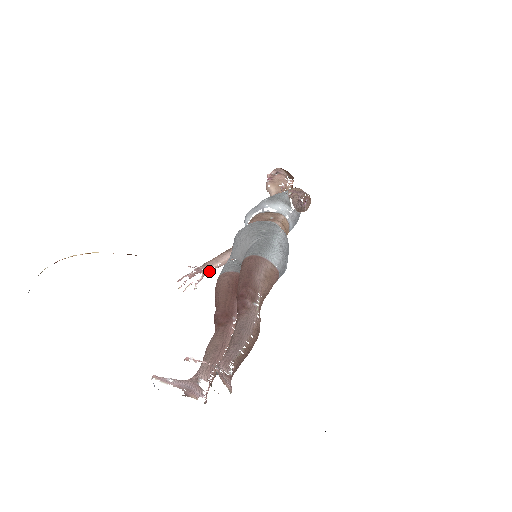
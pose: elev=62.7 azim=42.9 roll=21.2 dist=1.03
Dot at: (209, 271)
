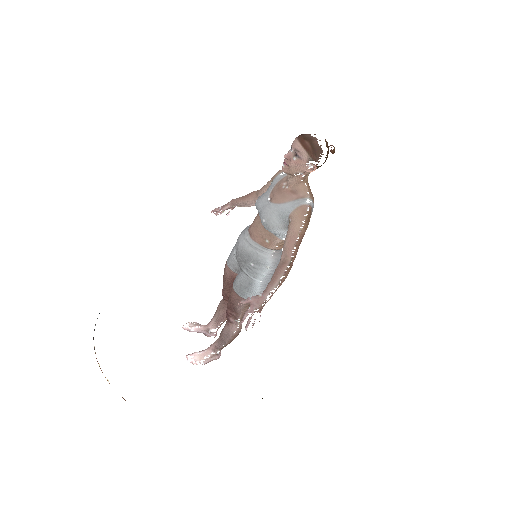
Dot at: (238, 206)
